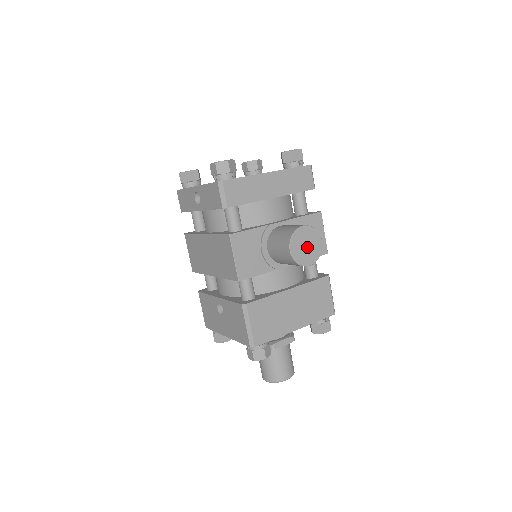
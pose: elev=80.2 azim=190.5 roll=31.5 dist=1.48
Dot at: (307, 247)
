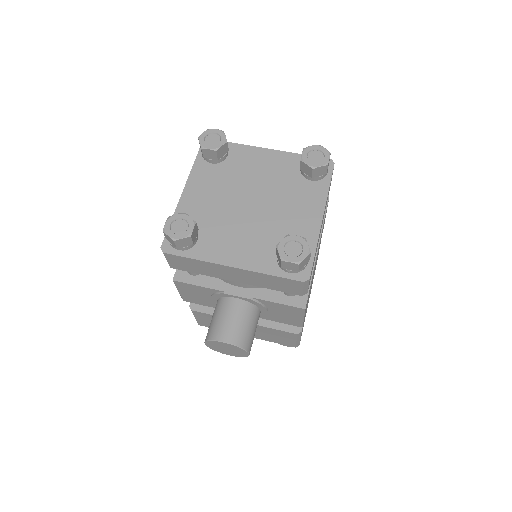
Dot at: (228, 350)
